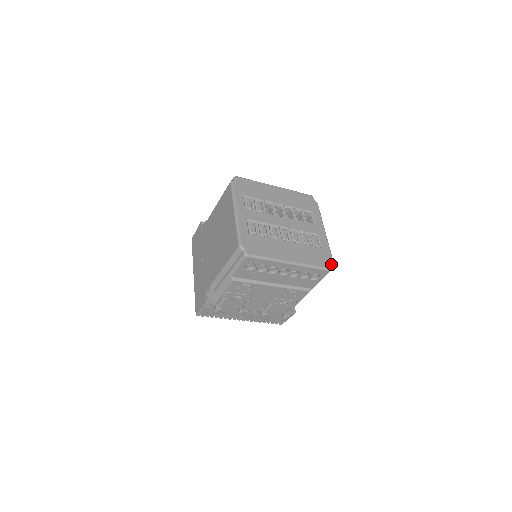
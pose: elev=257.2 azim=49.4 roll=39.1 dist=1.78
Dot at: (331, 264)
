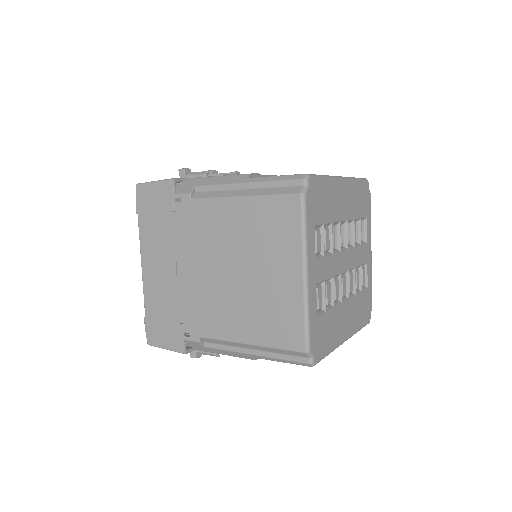
Dot at: occluded
